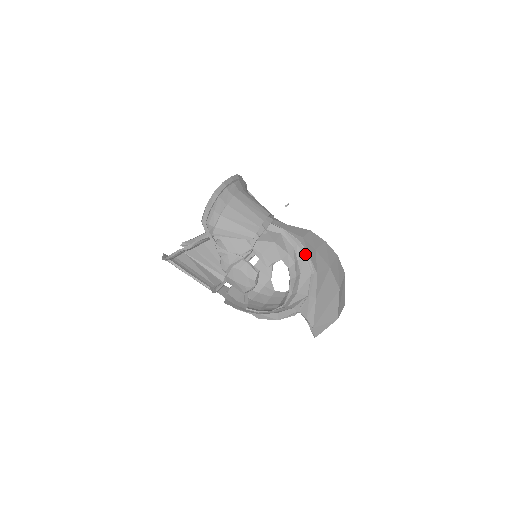
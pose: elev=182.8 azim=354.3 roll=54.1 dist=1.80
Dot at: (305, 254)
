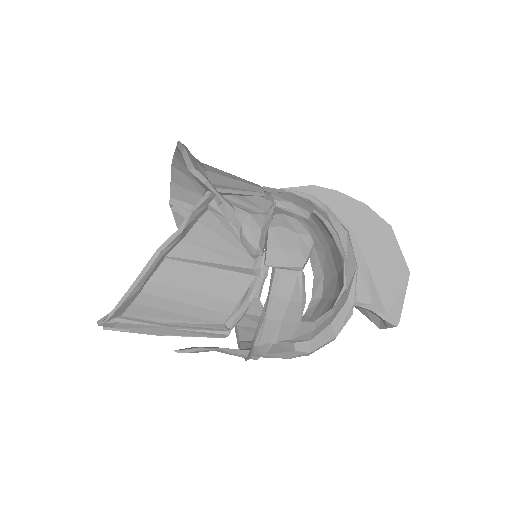
Dot at: (325, 208)
